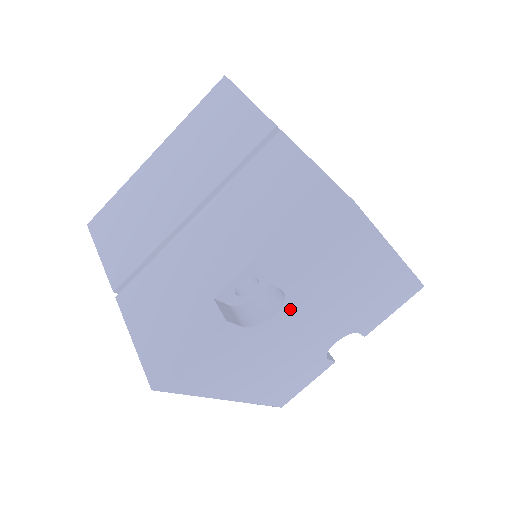
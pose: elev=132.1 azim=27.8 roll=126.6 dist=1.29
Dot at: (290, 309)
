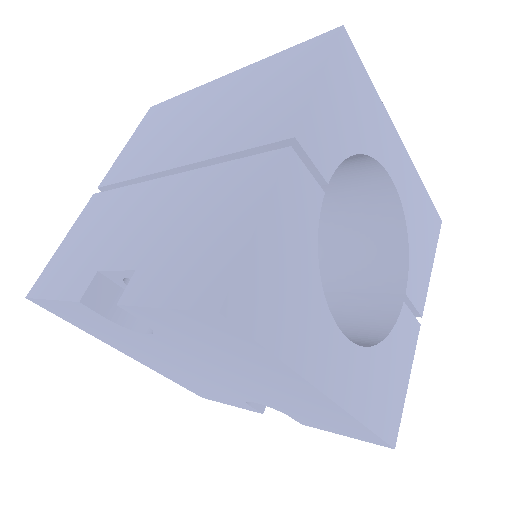
Dot at: (168, 342)
